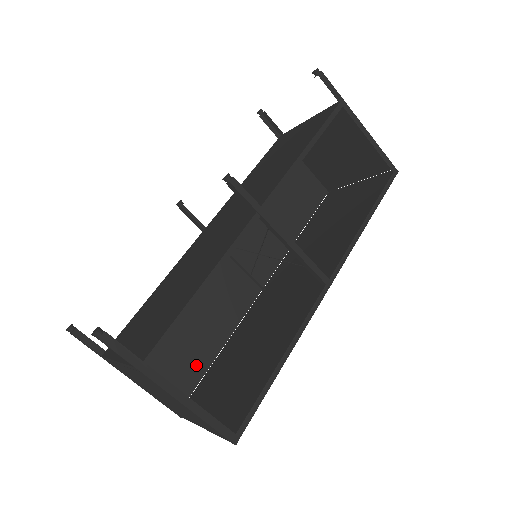
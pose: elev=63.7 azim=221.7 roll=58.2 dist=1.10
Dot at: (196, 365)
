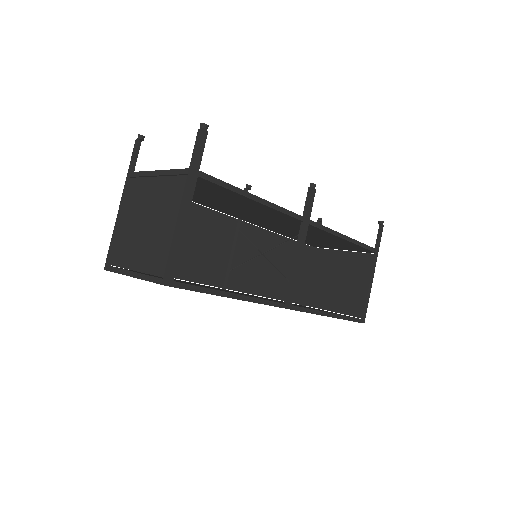
Dot at: occluded
